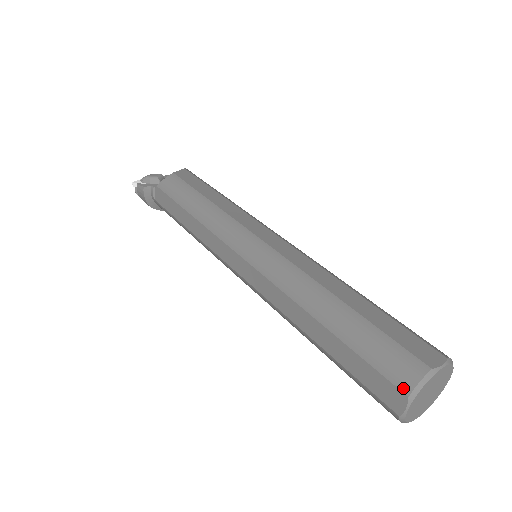
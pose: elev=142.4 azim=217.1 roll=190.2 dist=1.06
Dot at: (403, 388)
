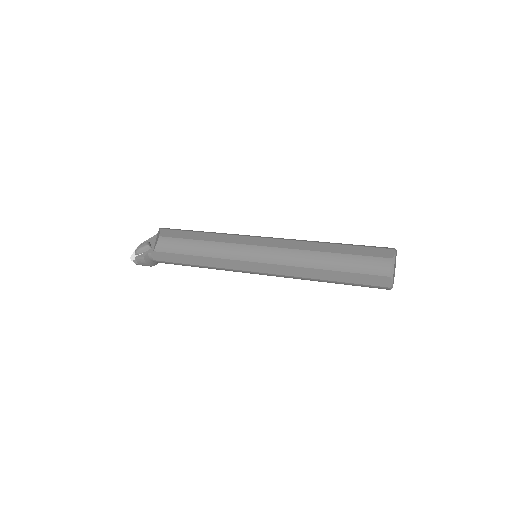
Dot at: (386, 275)
